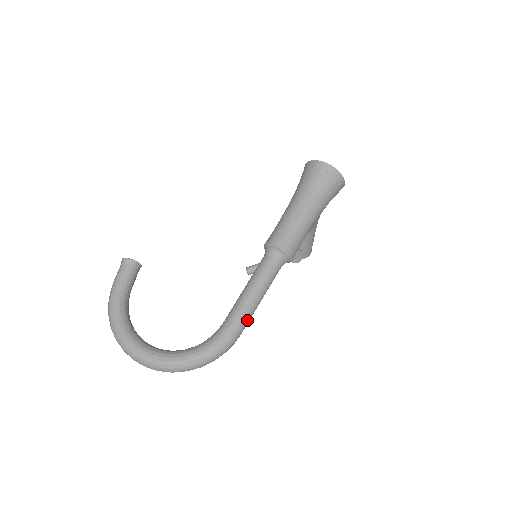
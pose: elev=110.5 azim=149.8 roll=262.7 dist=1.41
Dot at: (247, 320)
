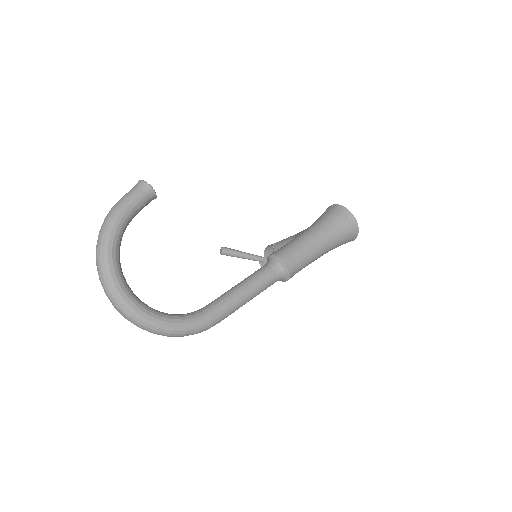
Dot at: occluded
